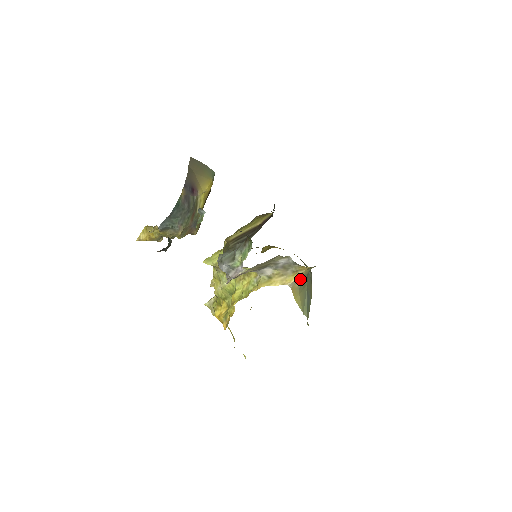
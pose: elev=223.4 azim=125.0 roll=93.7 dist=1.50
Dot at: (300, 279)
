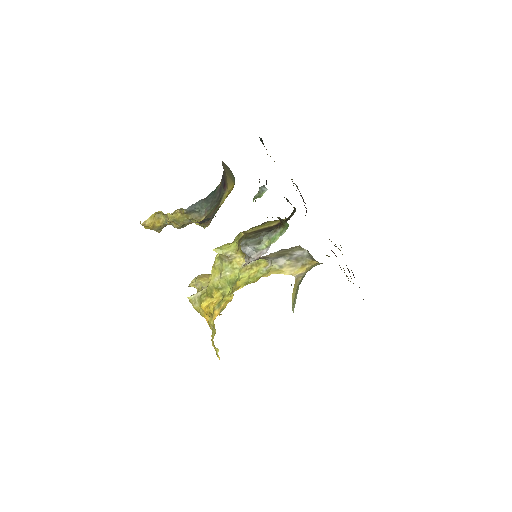
Dot at: (304, 273)
